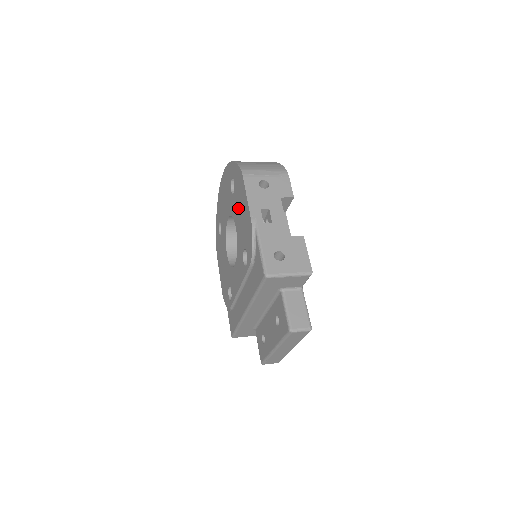
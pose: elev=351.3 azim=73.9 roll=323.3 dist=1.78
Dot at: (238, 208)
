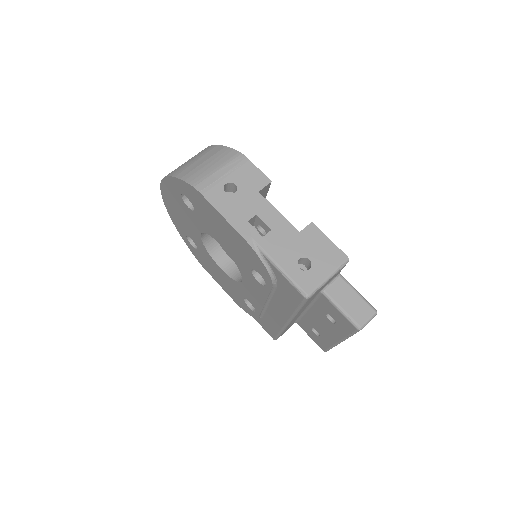
Dot at: (214, 227)
